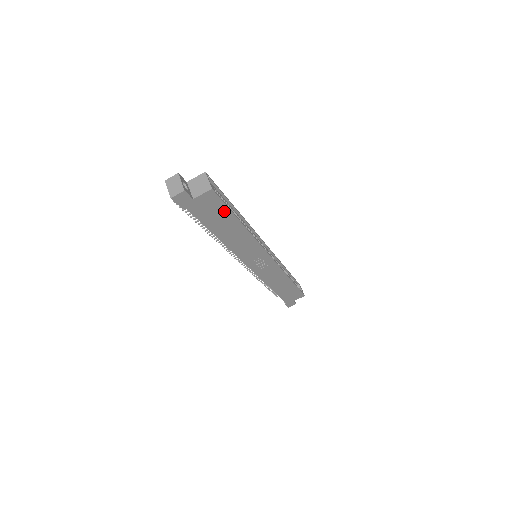
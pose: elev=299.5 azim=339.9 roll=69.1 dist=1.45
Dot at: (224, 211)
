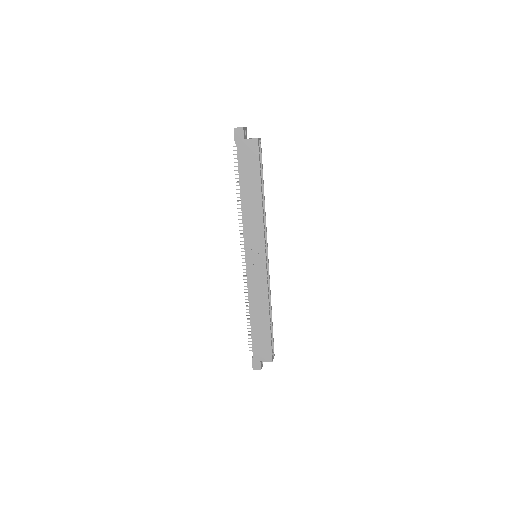
Dot at: (256, 167)
